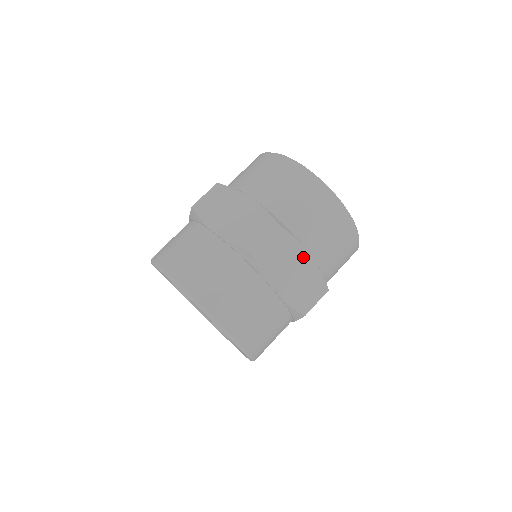
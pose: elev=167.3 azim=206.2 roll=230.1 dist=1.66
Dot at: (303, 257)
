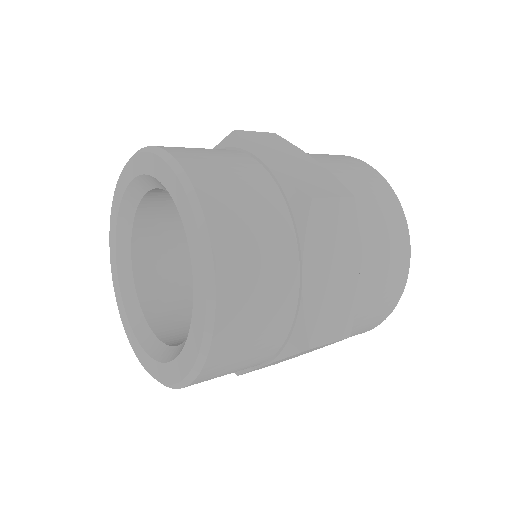
Dot at: (352, 264)
